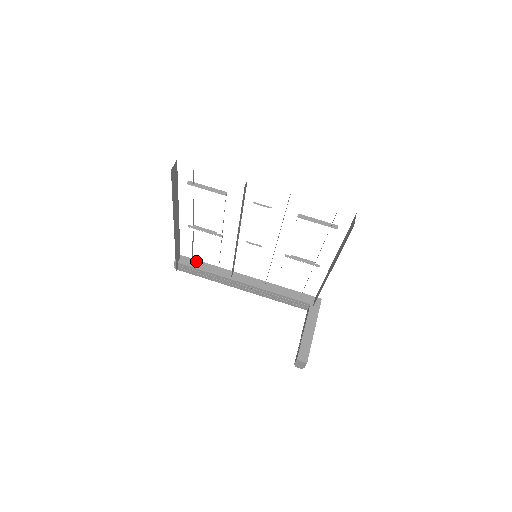
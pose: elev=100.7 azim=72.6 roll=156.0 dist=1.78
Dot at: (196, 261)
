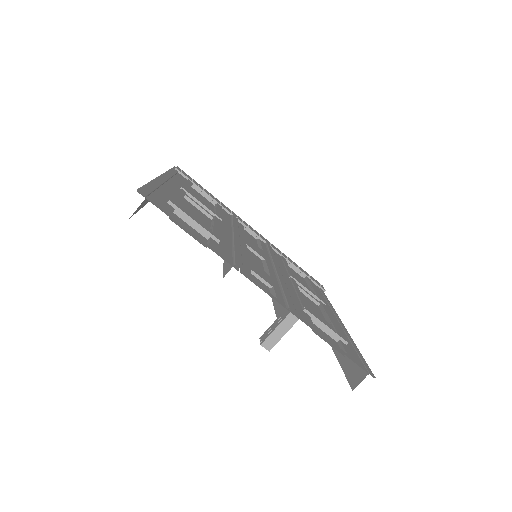
Dot at: (196, 187)
